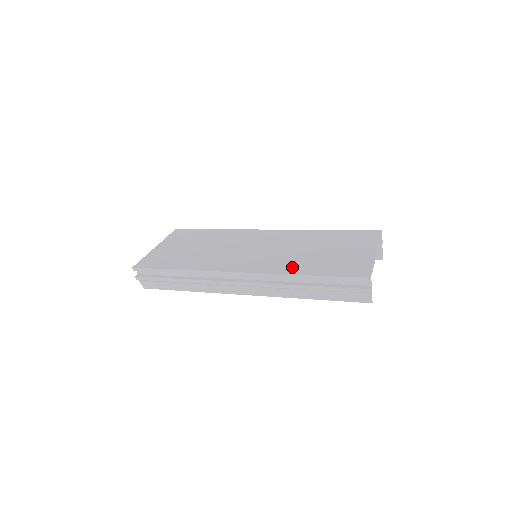
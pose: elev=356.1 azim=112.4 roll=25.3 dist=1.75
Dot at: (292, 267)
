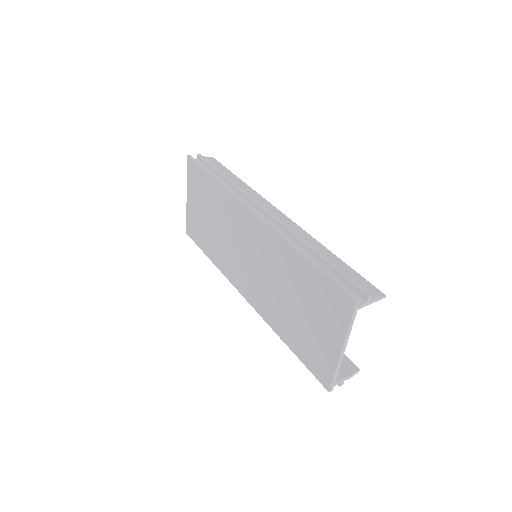
Dot at: (276, 322)
